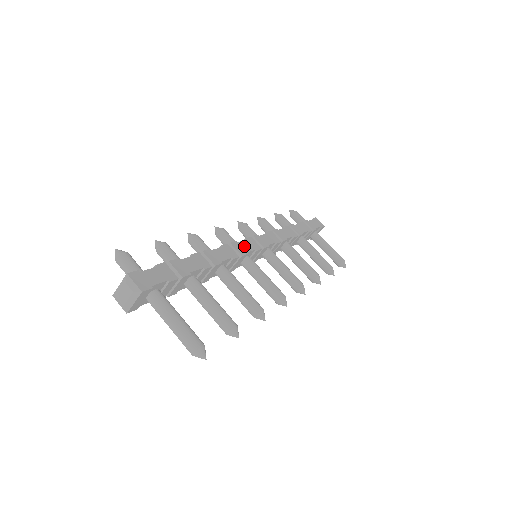
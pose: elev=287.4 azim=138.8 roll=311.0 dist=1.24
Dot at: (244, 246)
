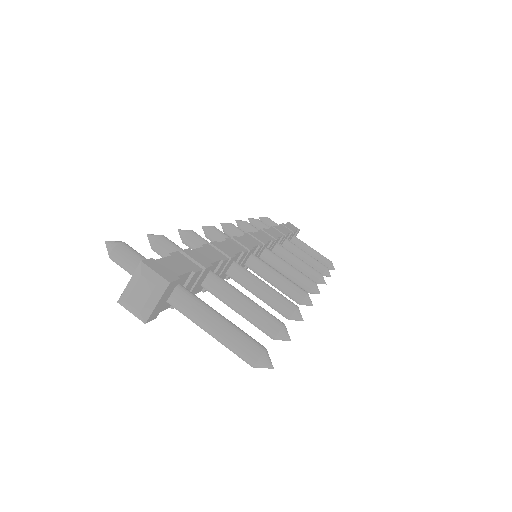
Dot at: (246, 241)
